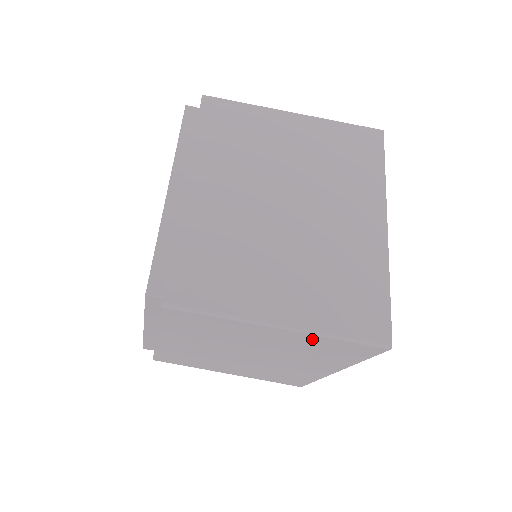
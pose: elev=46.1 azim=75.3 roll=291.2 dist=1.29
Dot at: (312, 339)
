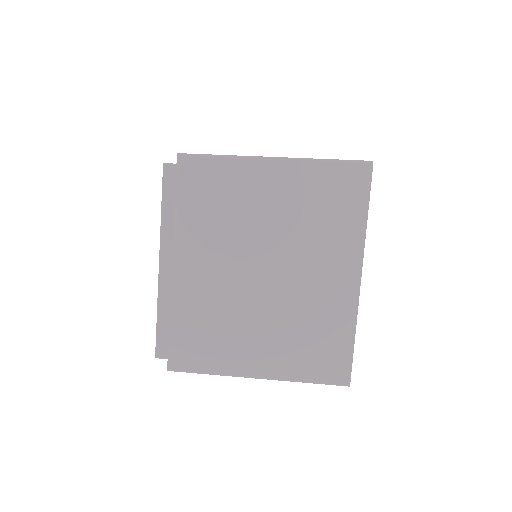
Dot at: occluded
